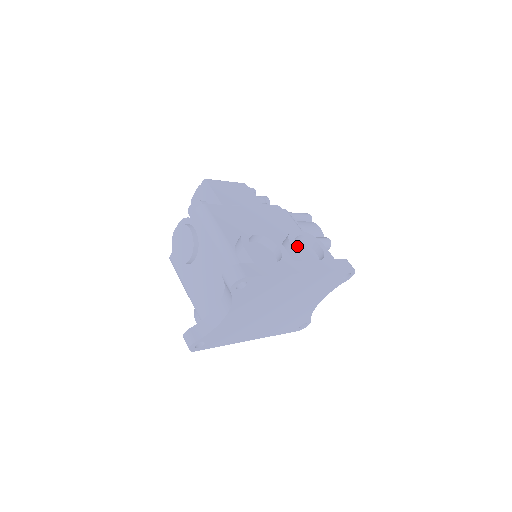
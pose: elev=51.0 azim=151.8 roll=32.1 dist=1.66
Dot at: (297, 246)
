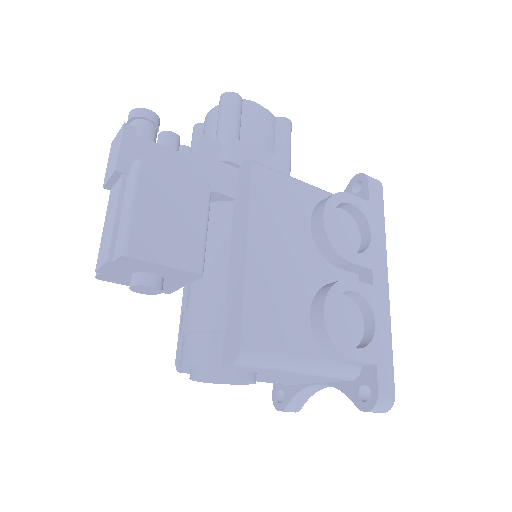
Dot at: occluded
